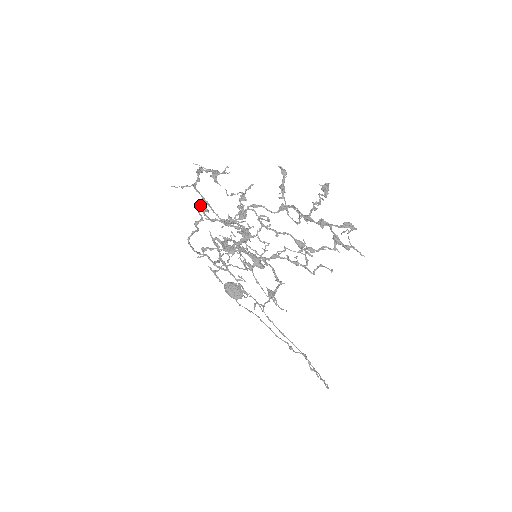
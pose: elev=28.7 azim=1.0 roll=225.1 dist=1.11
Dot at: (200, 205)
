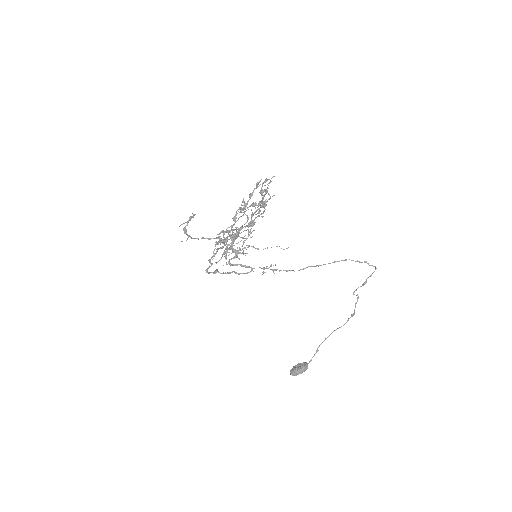
Dot at: (206, 269)
